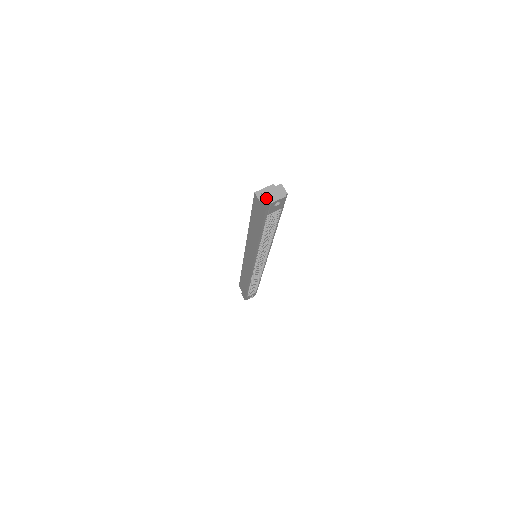
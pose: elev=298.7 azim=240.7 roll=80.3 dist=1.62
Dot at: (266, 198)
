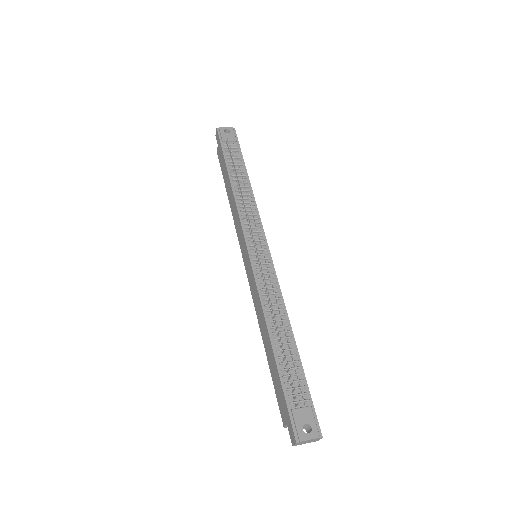
Dot at: occluded
